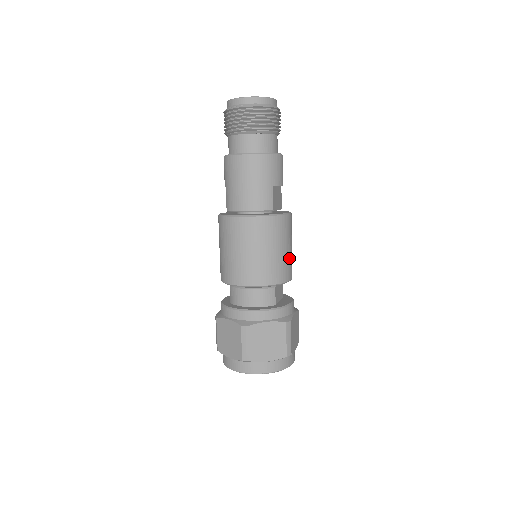
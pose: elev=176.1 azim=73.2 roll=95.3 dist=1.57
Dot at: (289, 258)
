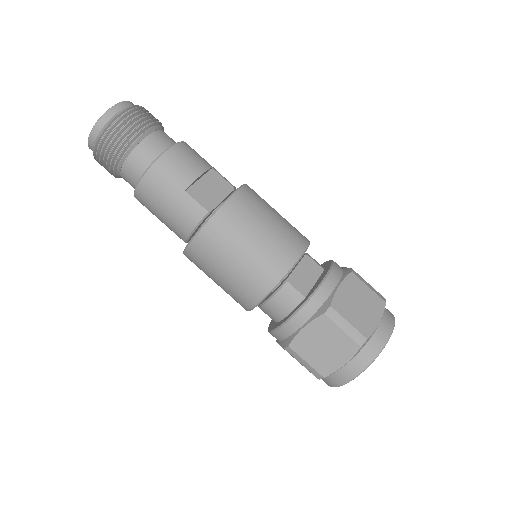
Dot at: (273, 240)
